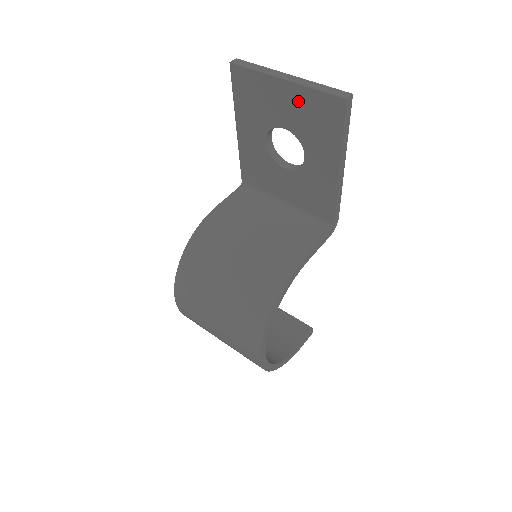
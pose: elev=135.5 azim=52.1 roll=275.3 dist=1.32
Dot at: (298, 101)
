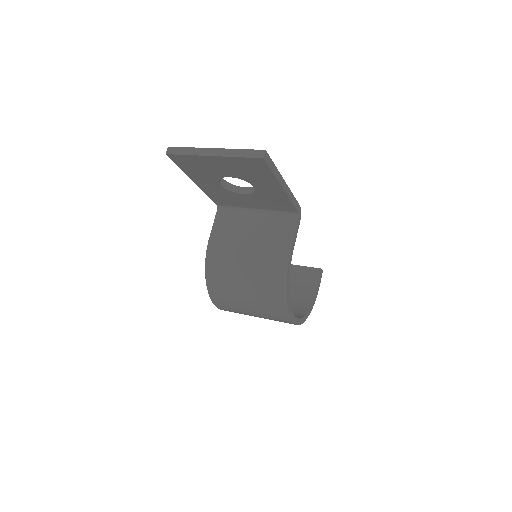
Dot at: (230, 164)
